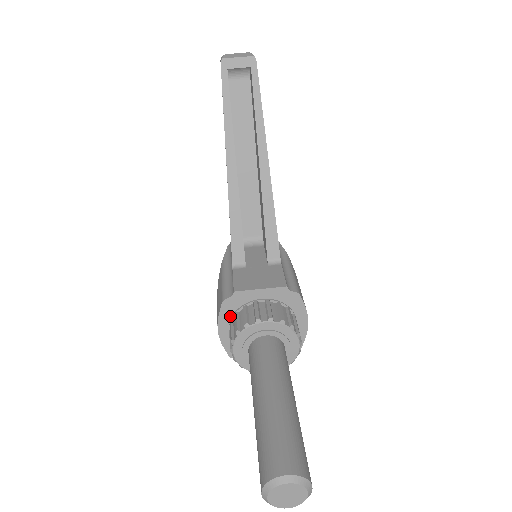
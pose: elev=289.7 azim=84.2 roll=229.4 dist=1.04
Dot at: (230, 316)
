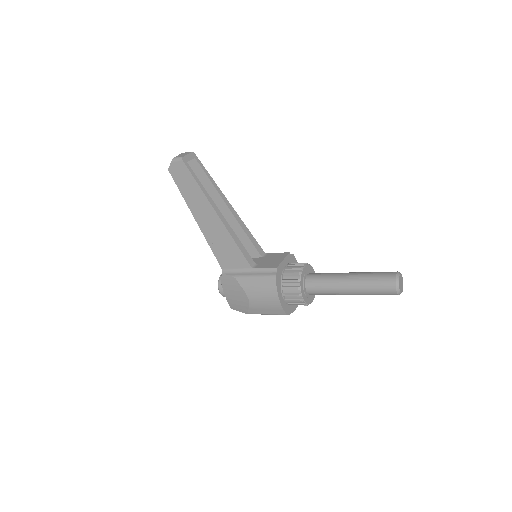
Dot at: (280, 285)
